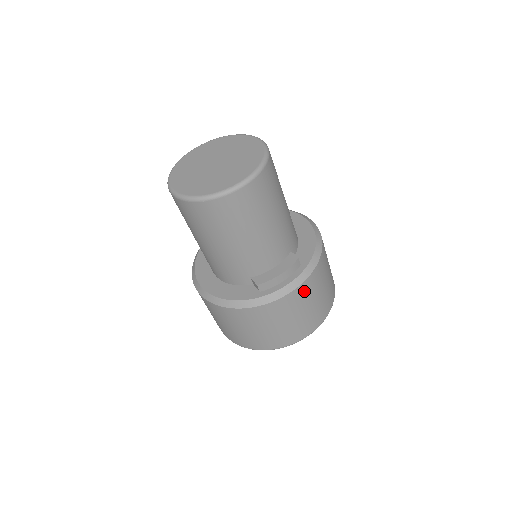
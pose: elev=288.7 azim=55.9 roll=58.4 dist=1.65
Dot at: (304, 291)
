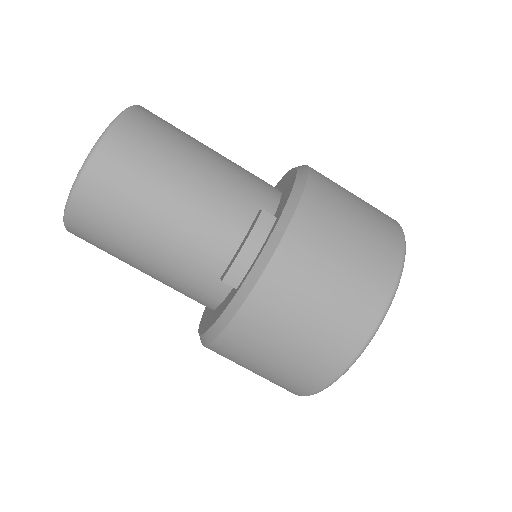
Dot at: (298, 250)
